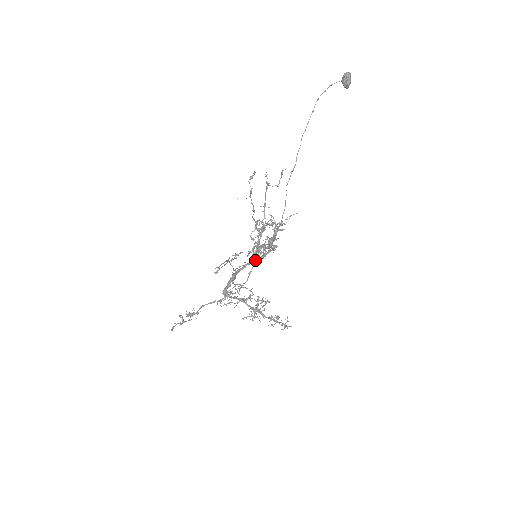
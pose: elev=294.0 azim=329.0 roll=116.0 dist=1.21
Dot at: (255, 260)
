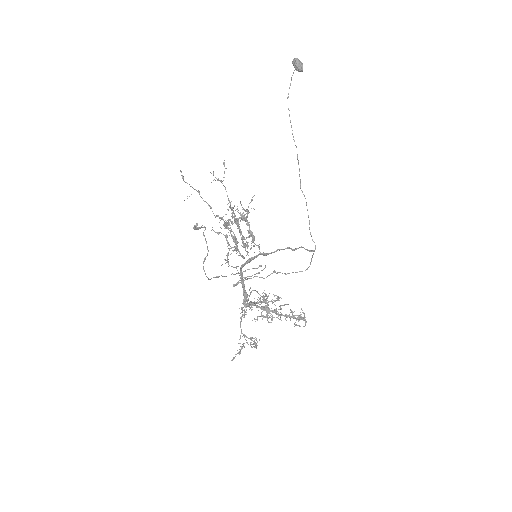
Dot at: (242, 256)
